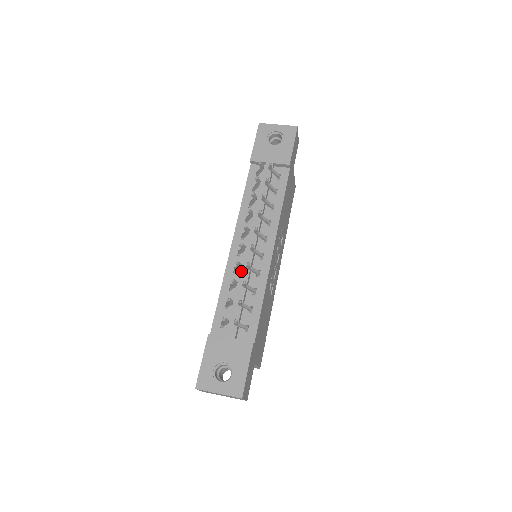
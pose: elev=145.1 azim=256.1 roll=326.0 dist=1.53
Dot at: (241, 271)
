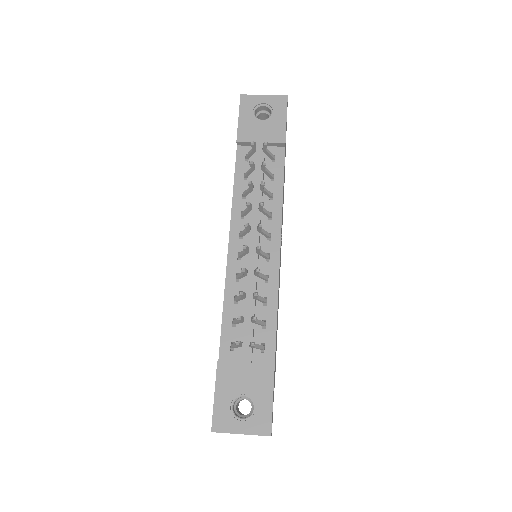
Dot at: (246, 279)
